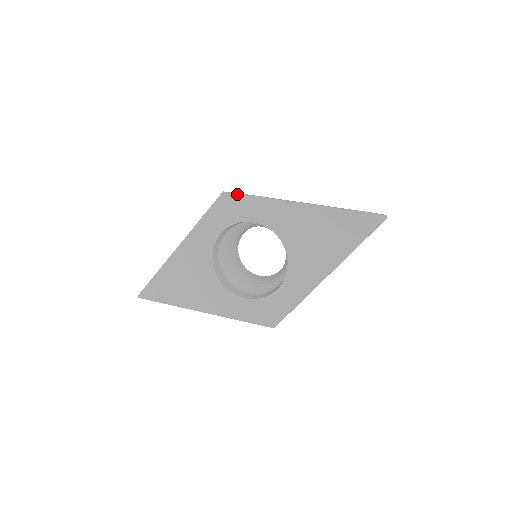
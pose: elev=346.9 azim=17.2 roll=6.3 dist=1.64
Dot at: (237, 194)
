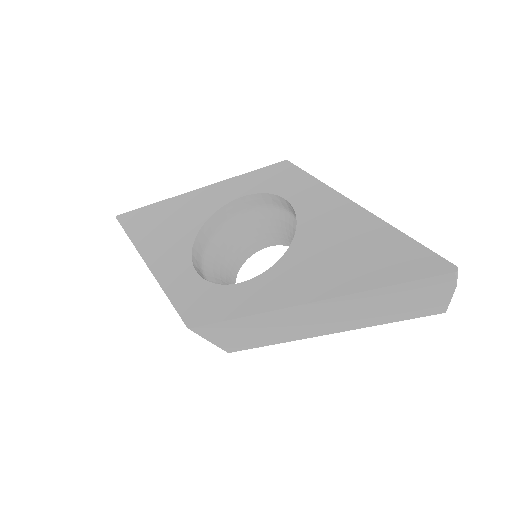
Dot at: (297, 167)
